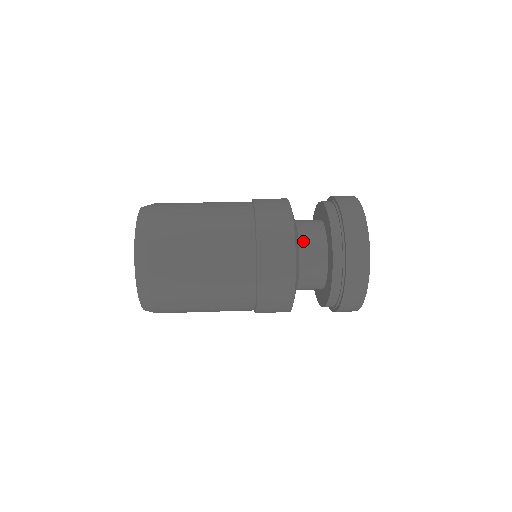
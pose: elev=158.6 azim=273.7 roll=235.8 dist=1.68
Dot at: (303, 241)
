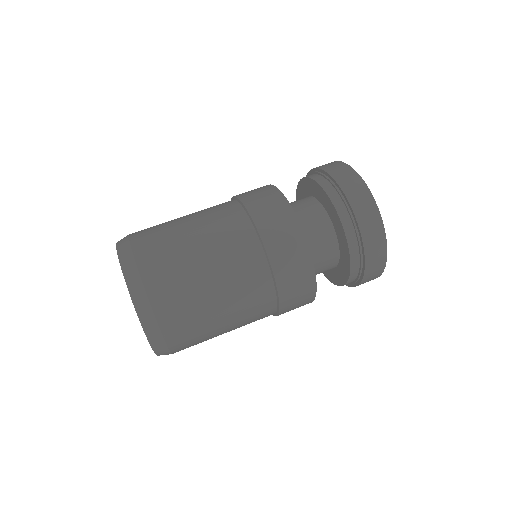
Dot at: (311, 241)
